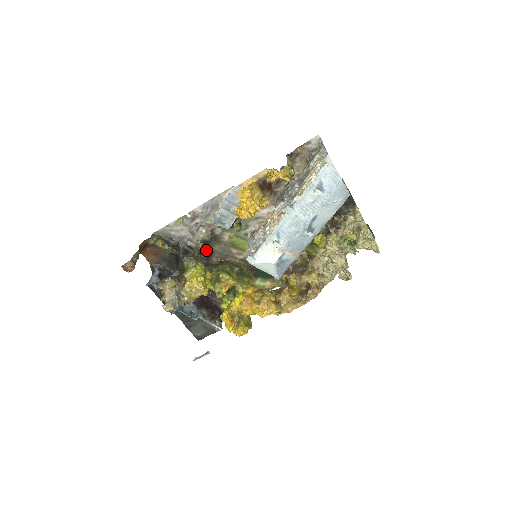
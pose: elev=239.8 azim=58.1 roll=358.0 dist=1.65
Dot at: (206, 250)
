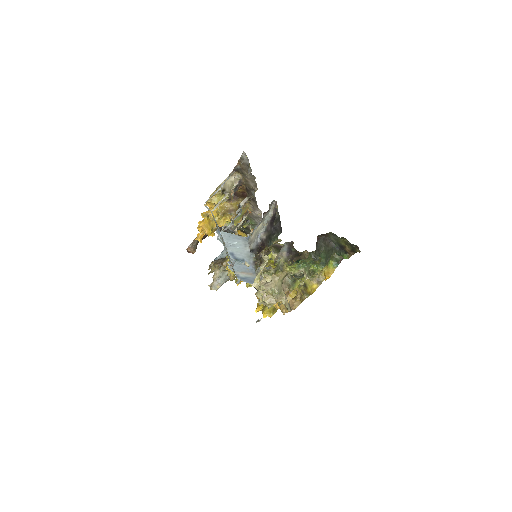
Dot at: (245, 235)
